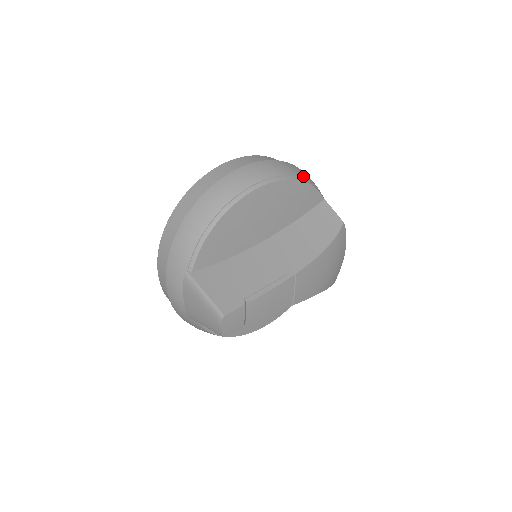
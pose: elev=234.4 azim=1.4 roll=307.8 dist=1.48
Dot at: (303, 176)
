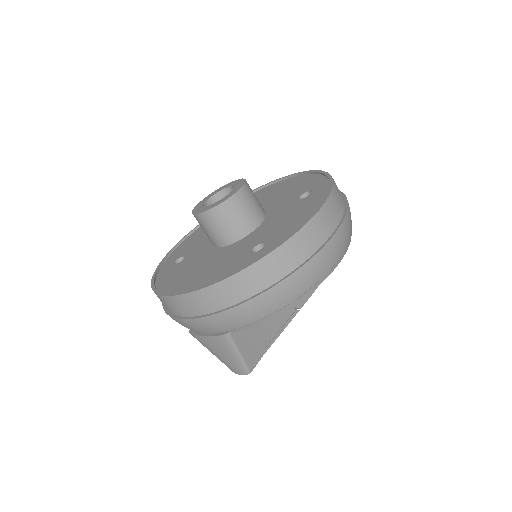
Dot at: occluded
